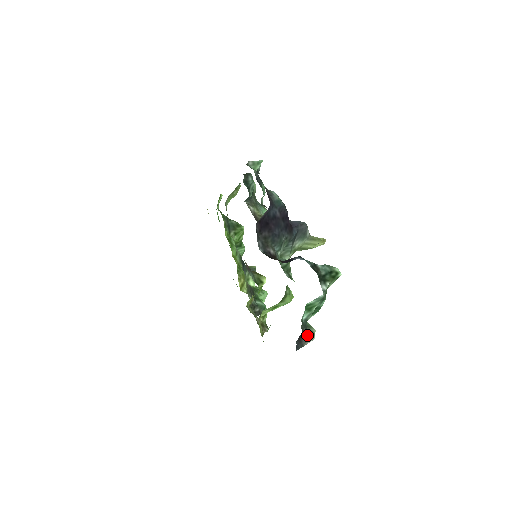
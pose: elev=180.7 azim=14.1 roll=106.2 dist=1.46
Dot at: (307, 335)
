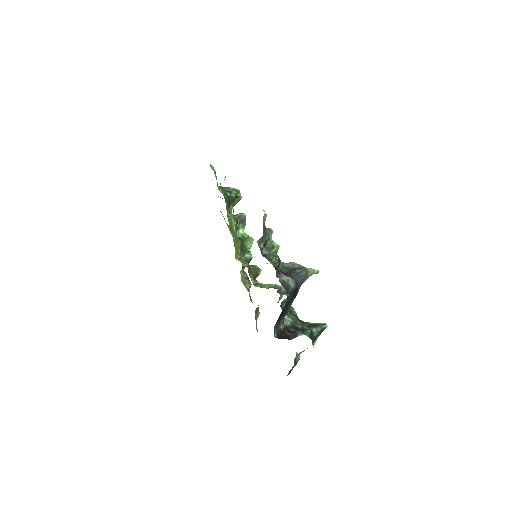
Dot at: (295, 364)
